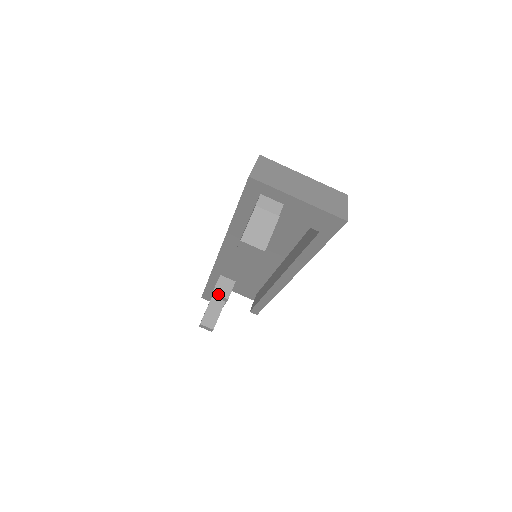
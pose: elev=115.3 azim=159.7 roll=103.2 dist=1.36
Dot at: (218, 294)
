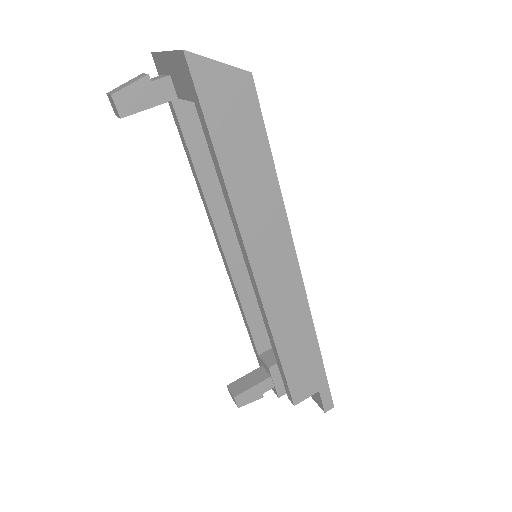
Dot at: (263, 359)
